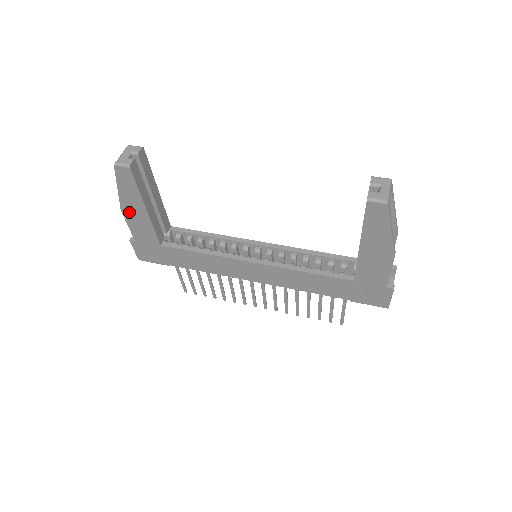
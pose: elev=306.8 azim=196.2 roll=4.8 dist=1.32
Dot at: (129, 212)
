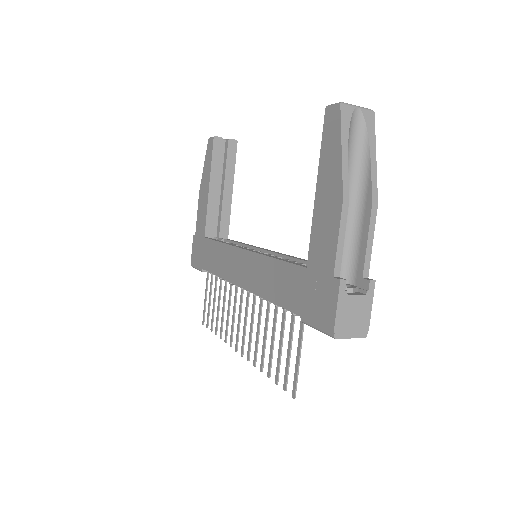
Dot at: (202, 194)
